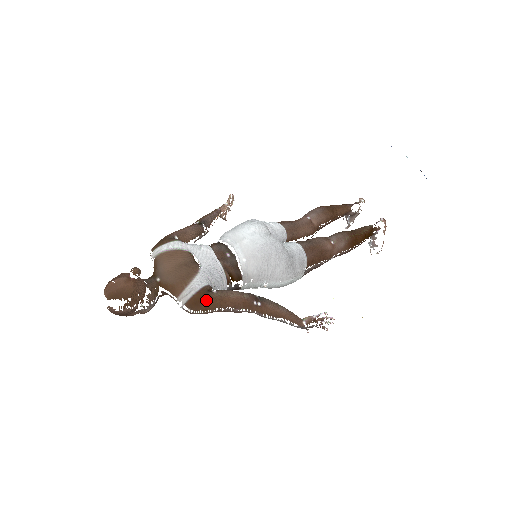
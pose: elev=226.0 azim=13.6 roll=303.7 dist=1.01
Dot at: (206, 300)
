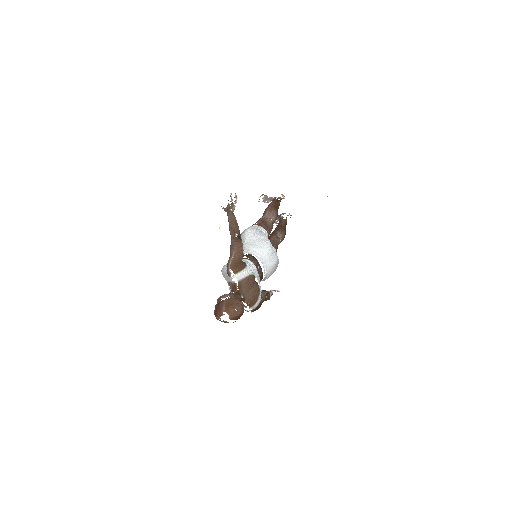
Dot at: (260, 306)
